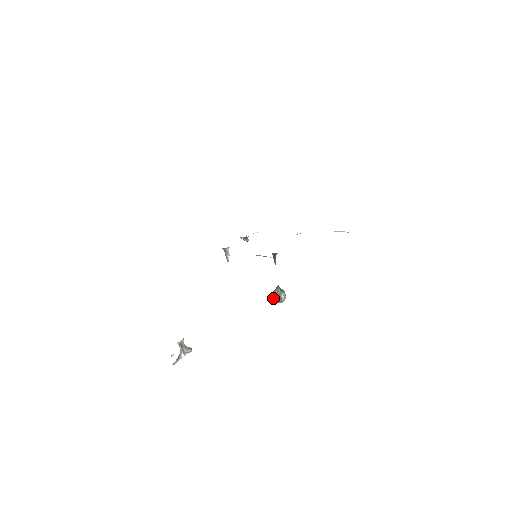
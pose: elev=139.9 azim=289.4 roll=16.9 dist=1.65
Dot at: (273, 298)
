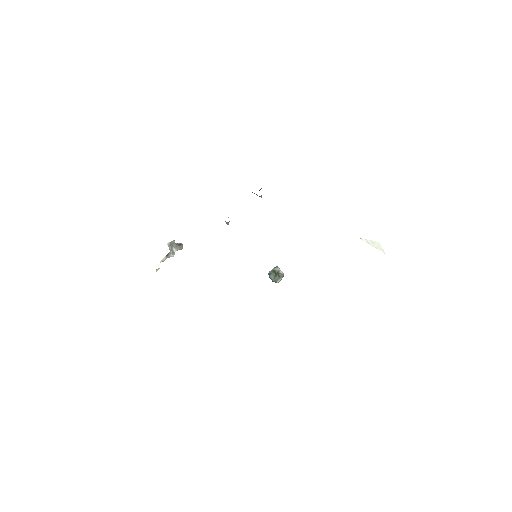
Dot at: (269, 276)
